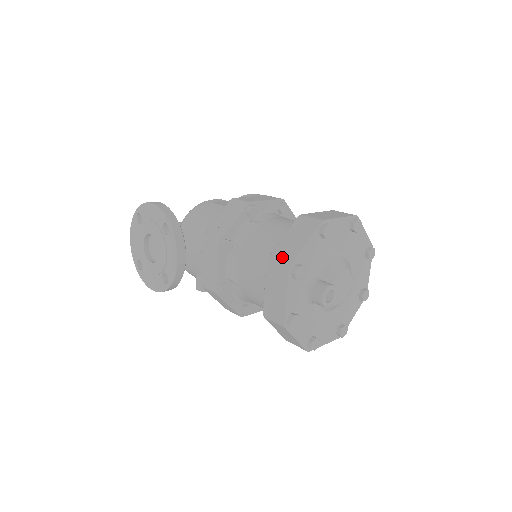
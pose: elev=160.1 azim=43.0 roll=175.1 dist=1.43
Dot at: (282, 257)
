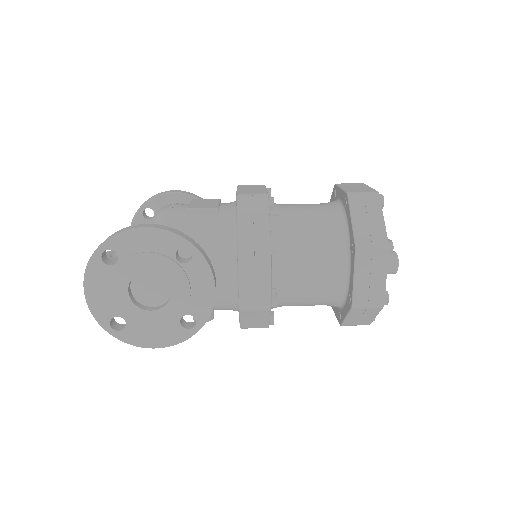
Dot at: (371, 238)
